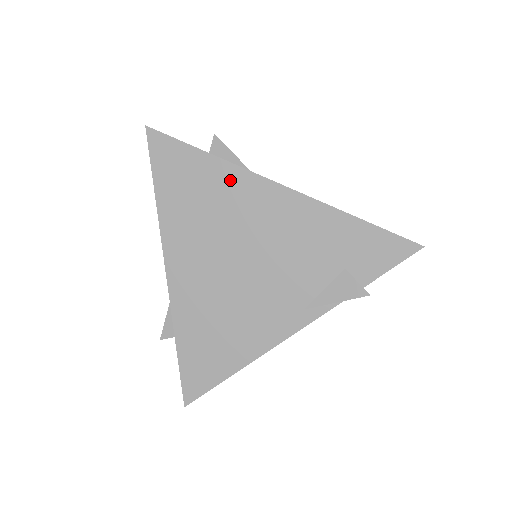
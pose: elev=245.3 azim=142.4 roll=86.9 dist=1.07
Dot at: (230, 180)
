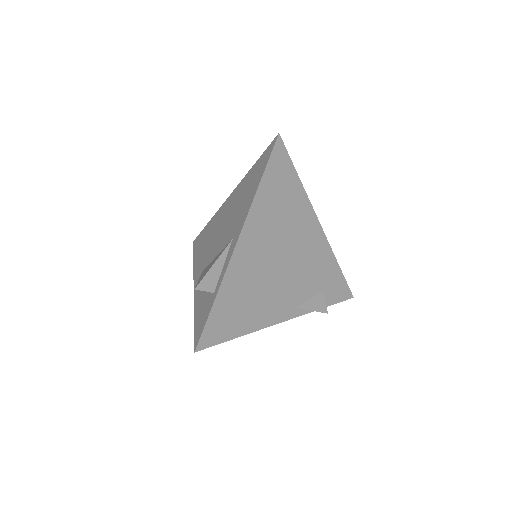
Dot at: (301, 204)
